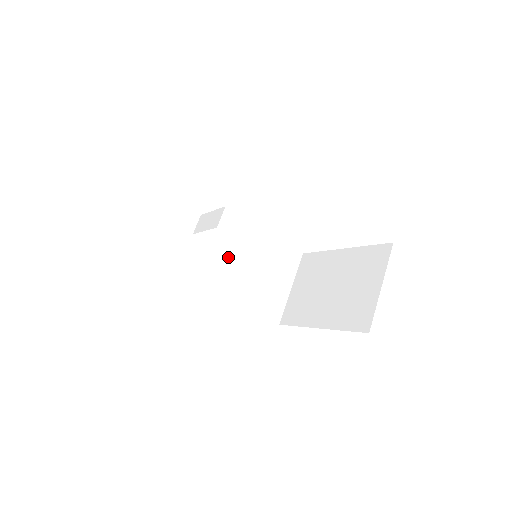
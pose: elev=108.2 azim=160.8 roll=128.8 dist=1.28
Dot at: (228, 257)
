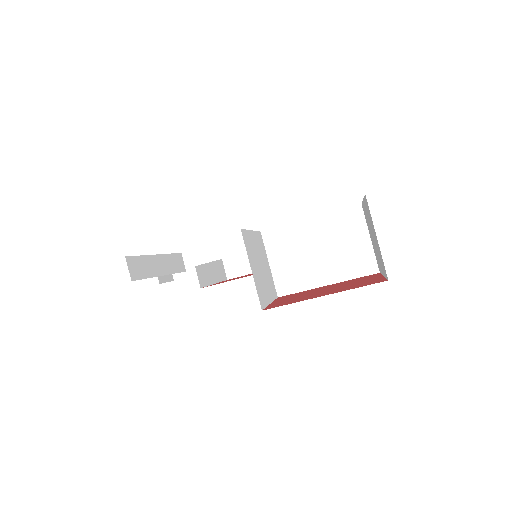
Dot at: (256, 271)
